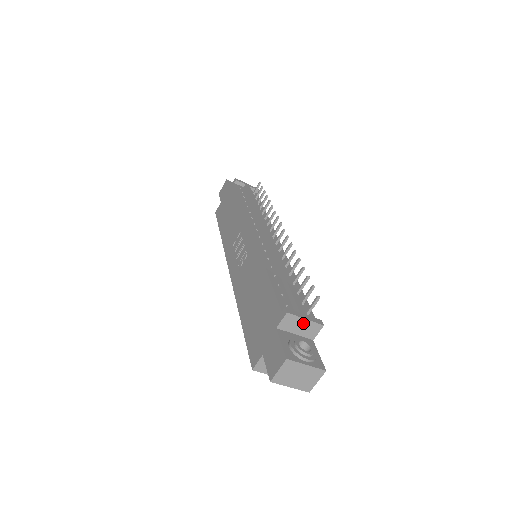
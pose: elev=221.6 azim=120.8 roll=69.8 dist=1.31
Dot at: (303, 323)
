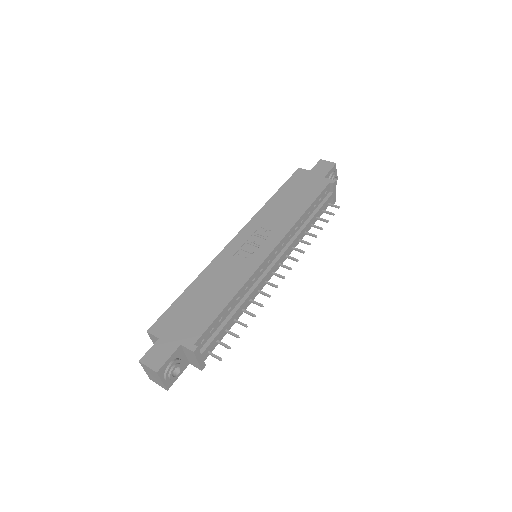
Dot at: (195, 360)
